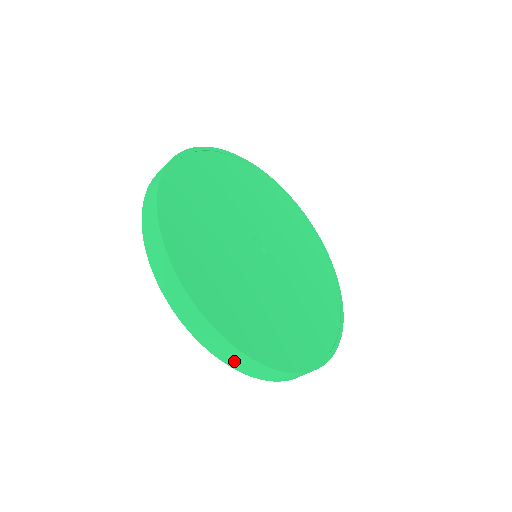
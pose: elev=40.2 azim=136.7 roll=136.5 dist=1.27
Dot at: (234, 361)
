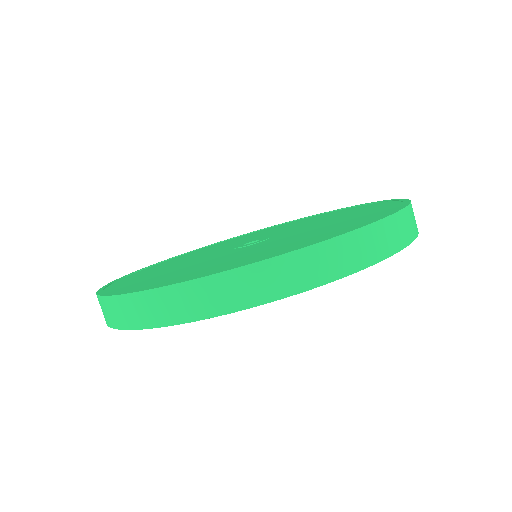
Dot at: (104, 314)
